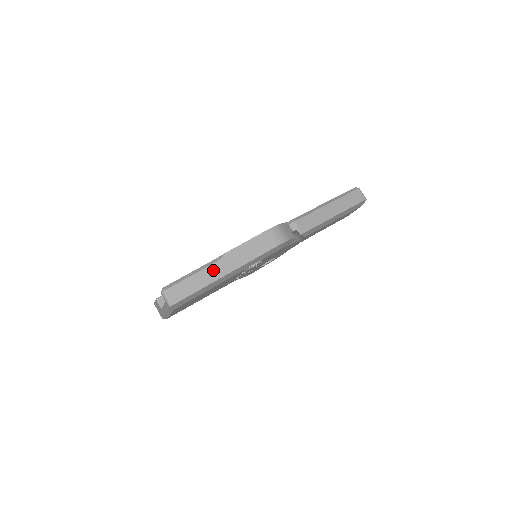
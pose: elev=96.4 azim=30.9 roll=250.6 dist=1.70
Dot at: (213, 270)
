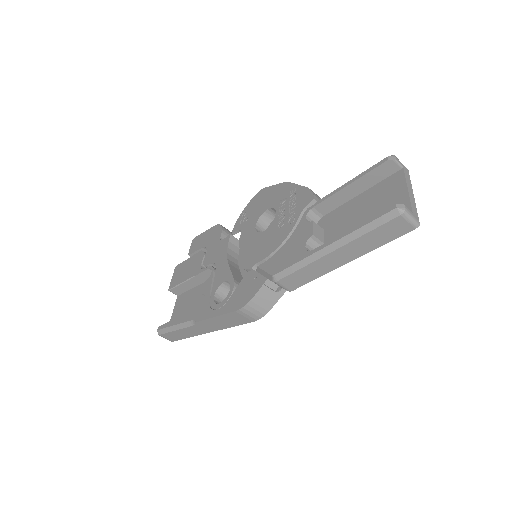
Dot at: (192, 330)
